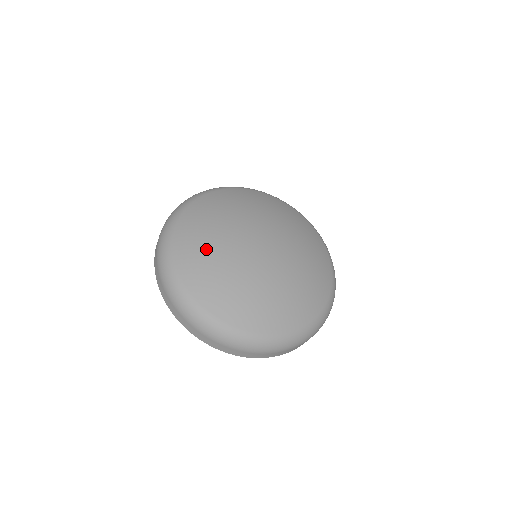
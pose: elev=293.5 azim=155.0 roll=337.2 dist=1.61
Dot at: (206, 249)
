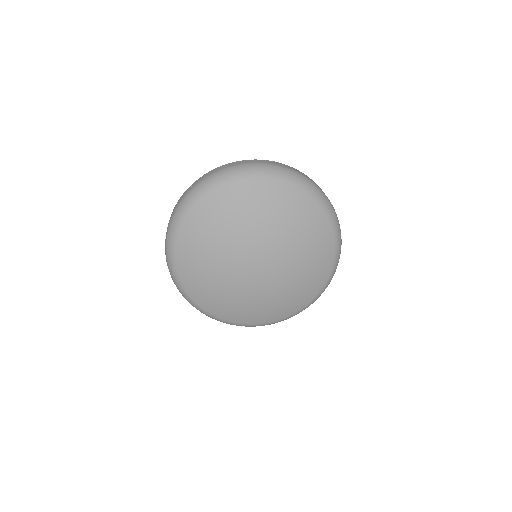
Dot at: (219, 296)
